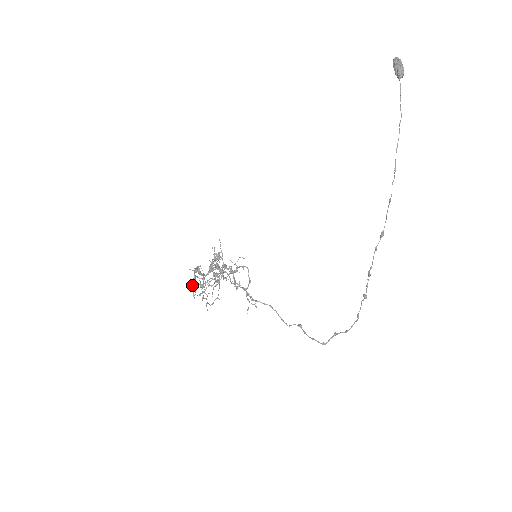
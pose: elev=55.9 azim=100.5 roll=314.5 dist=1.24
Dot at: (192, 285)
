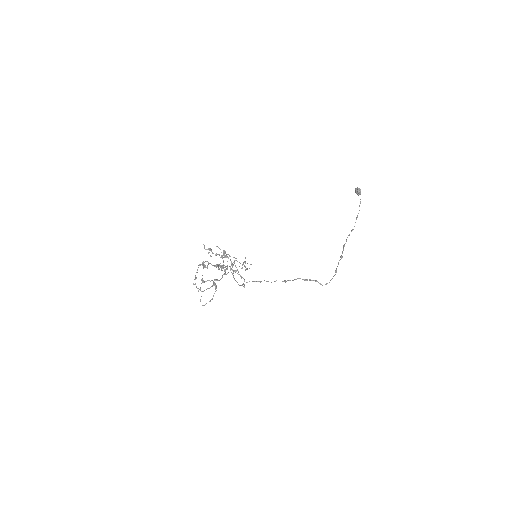
Dot at: (197, 272)
